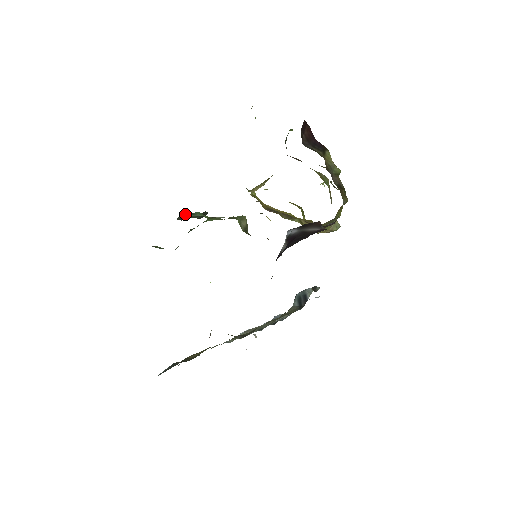
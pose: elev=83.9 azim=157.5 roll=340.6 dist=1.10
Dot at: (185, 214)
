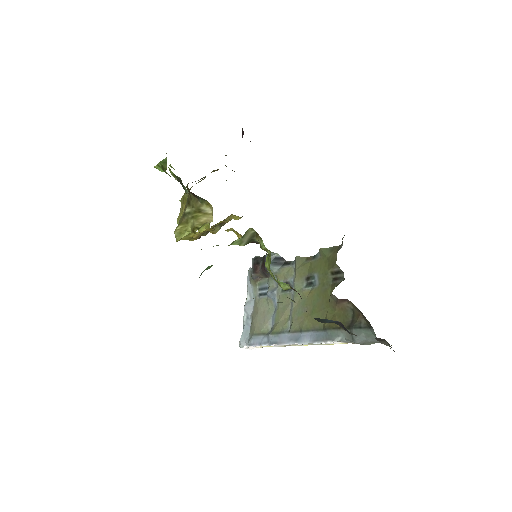
Dot at: occluded
